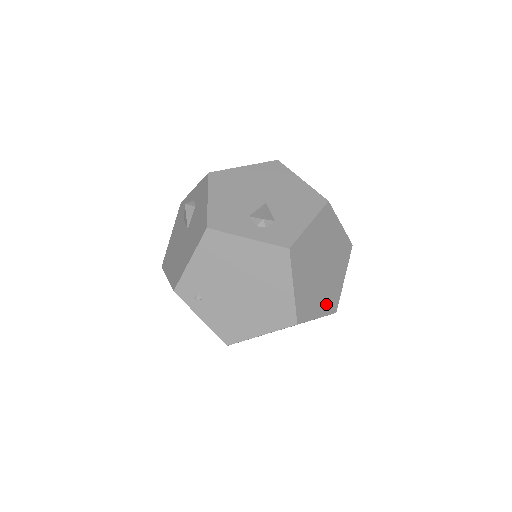
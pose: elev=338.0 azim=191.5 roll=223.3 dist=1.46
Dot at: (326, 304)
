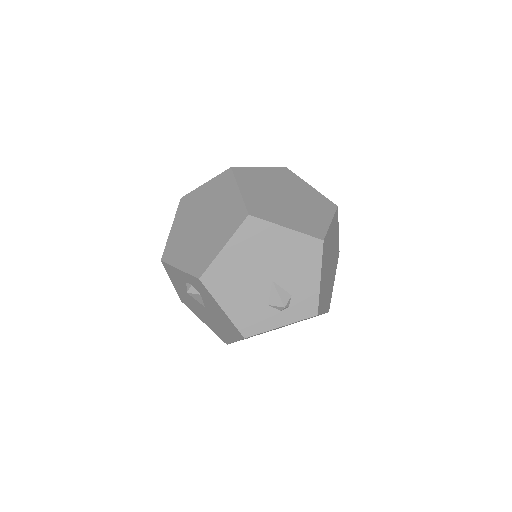
Dot at: (335, 266)
